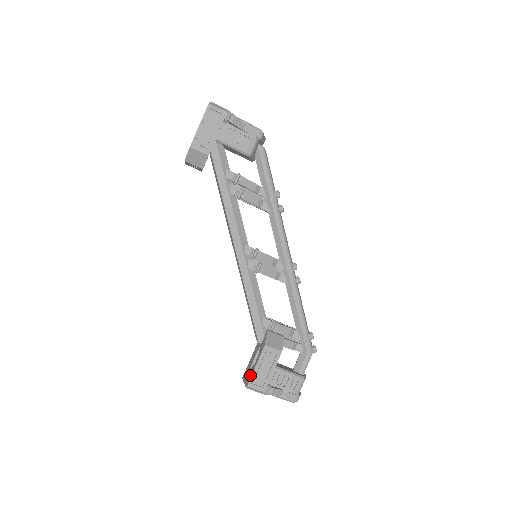
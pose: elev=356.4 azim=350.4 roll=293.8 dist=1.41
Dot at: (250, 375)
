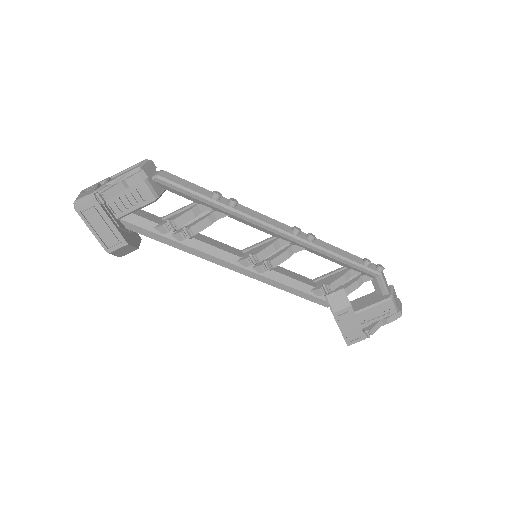
Dot at: (343, 337)
